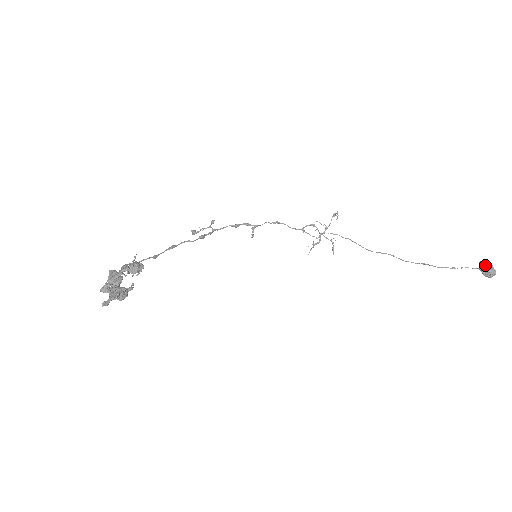
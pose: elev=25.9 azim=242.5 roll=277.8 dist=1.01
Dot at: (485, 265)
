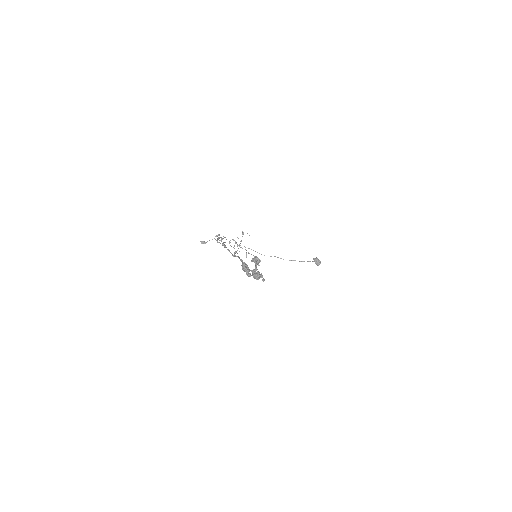
Dot at: (318, 260)
